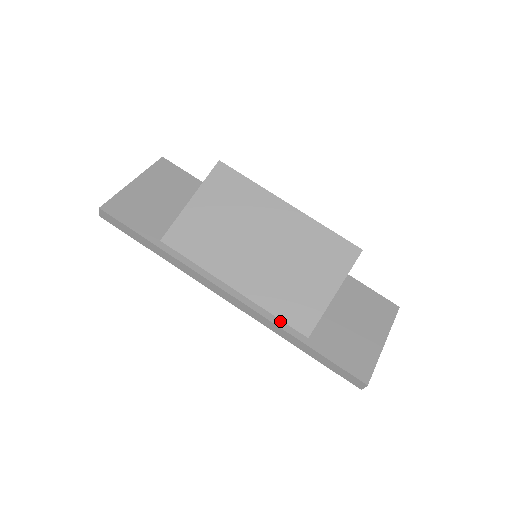
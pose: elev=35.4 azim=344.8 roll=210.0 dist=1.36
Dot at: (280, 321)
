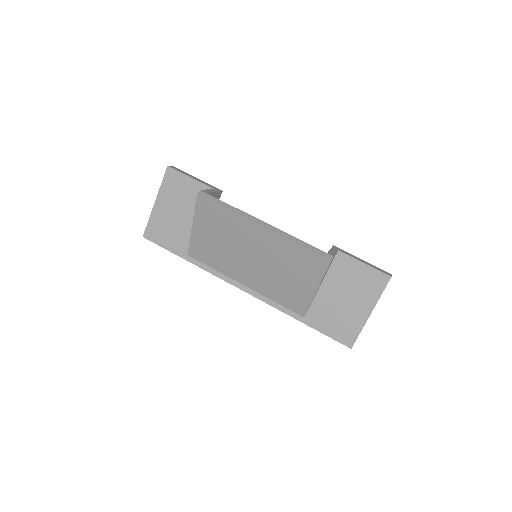
Dot at: (282, 307)
